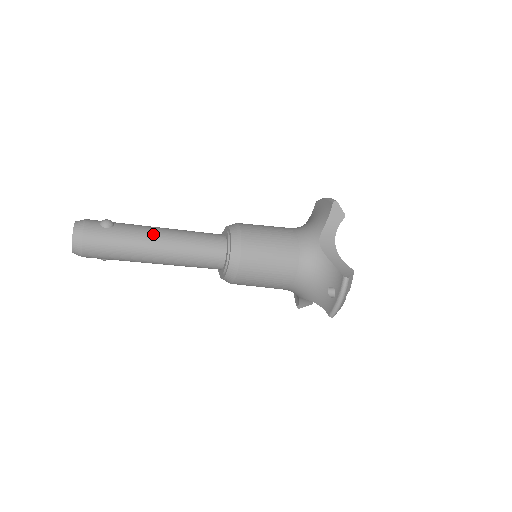
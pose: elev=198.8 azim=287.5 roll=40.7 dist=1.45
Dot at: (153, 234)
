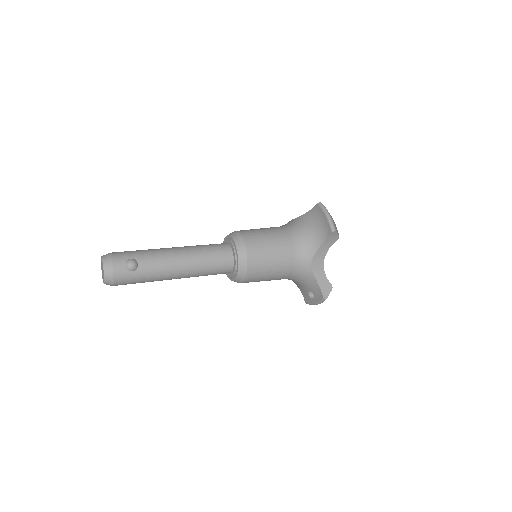
Dot at: (172, 268)
